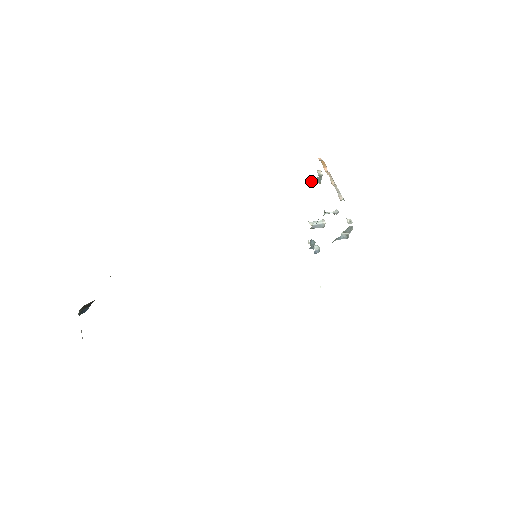
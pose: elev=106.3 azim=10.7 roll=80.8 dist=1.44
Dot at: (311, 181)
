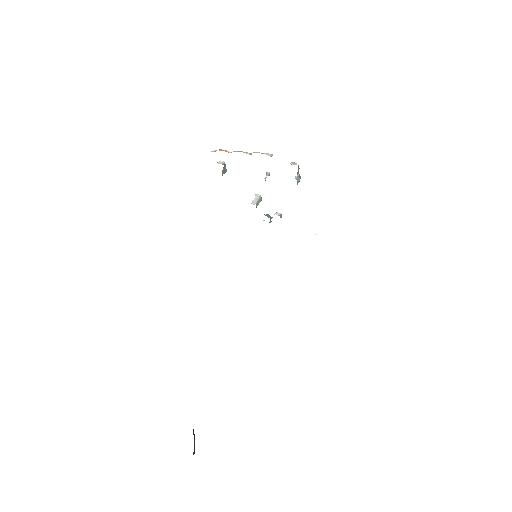
Dot at: occluded
